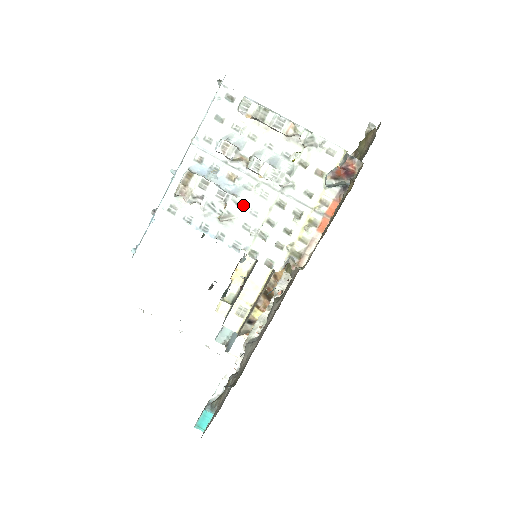
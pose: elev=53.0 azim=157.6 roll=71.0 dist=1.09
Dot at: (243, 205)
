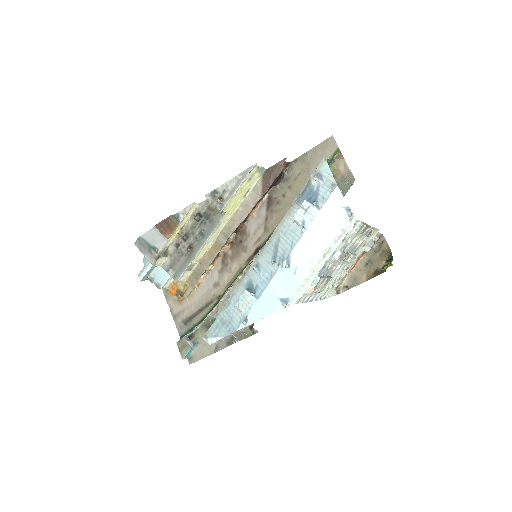
Dot at: occluded
